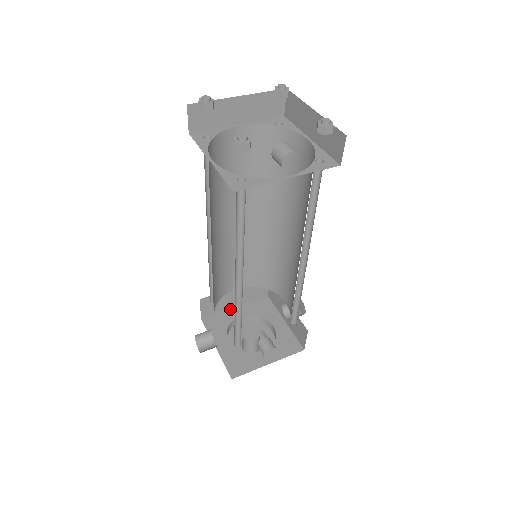
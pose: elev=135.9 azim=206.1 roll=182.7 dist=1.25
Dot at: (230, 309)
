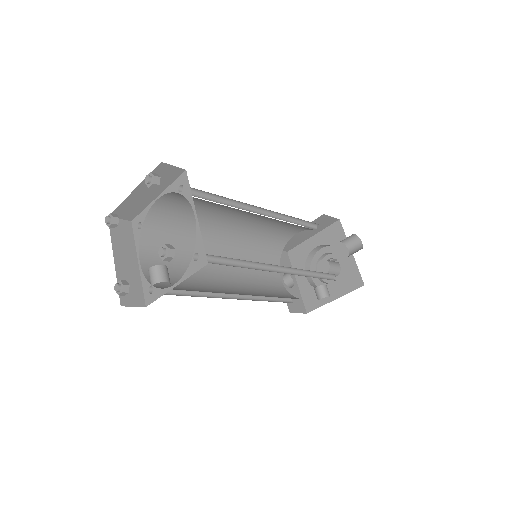
Dot at: (308, 239)
